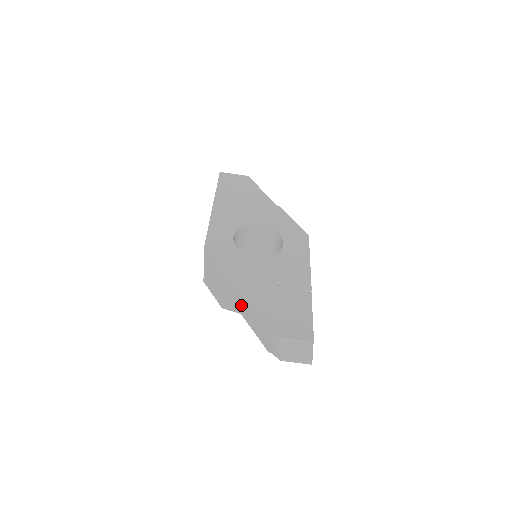
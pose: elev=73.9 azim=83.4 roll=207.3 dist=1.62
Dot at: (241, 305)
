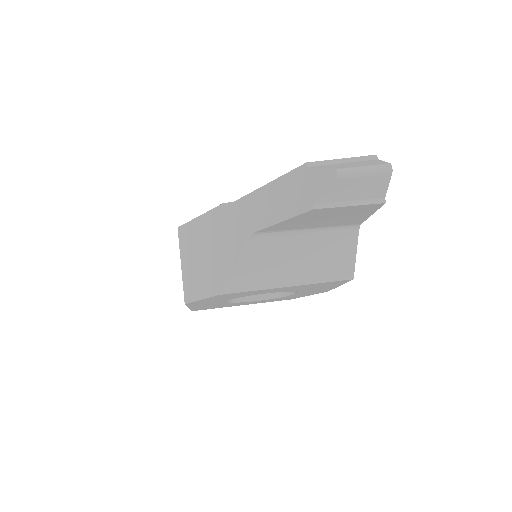
Dot at: (245, 215)
